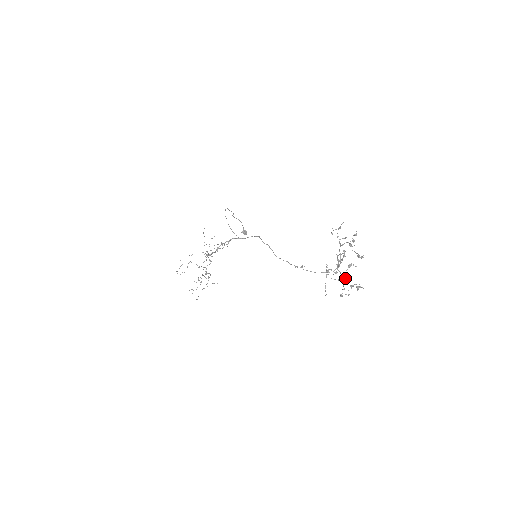
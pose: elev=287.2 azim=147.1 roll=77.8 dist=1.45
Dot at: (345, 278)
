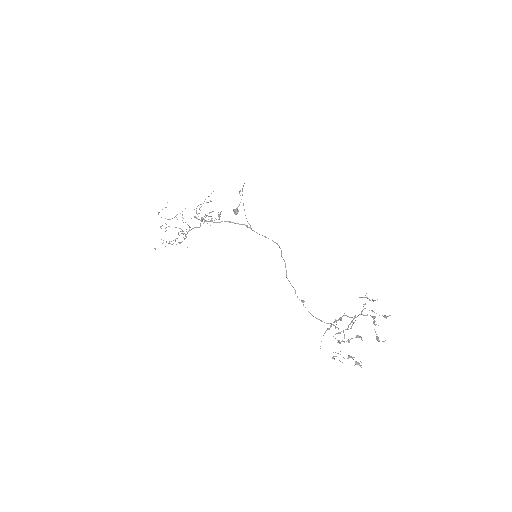
Dot at: occluded
